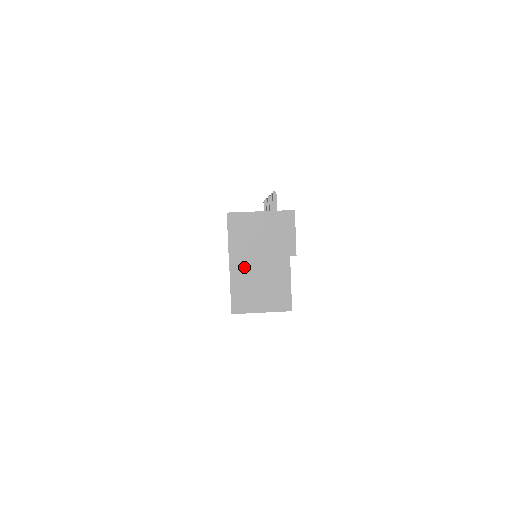
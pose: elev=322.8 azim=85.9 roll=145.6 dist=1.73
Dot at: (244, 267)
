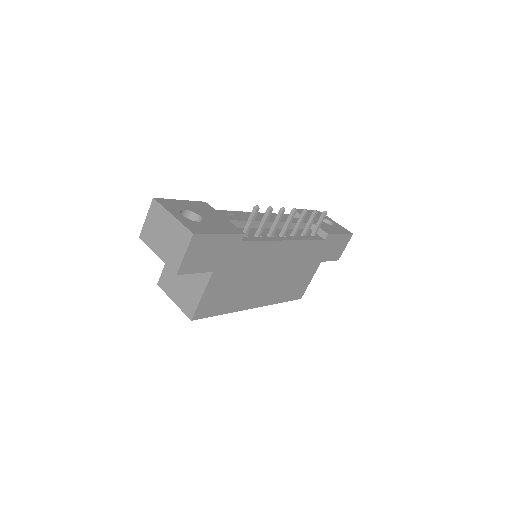
Dot at: occluded
